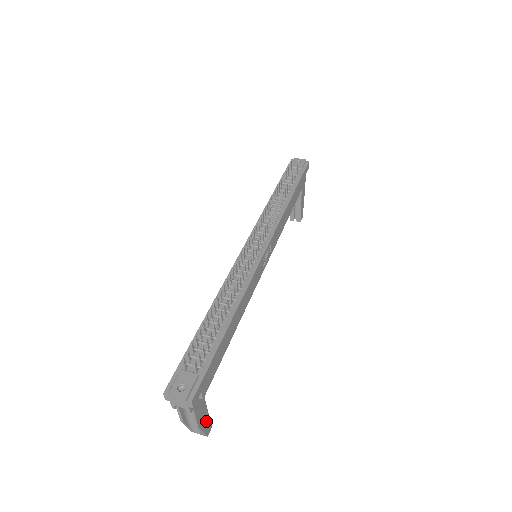
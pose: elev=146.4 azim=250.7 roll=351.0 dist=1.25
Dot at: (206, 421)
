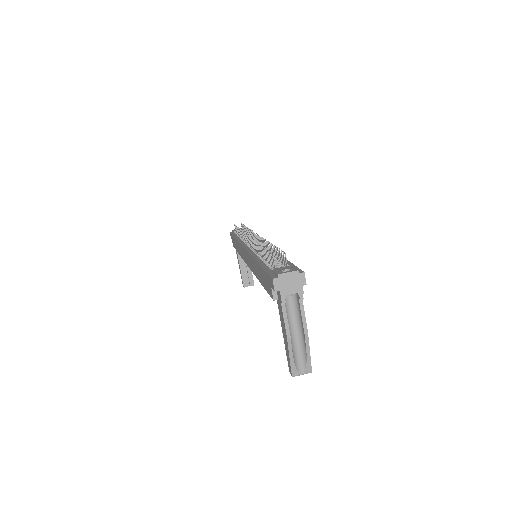
Dot at: occluded
